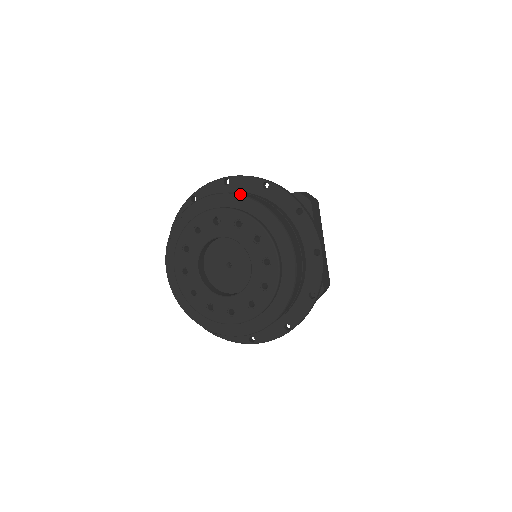
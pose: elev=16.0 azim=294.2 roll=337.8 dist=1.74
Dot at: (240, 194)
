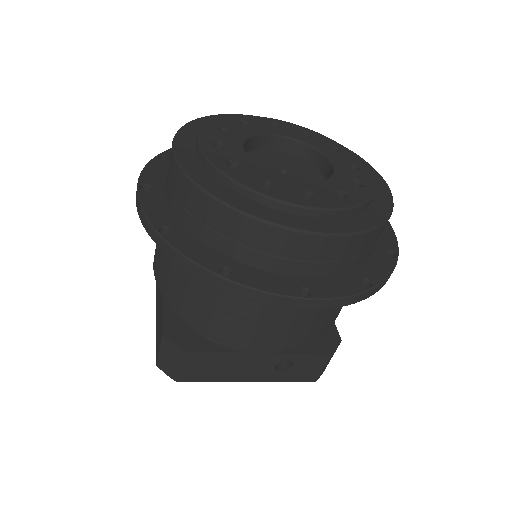
Dot at: occluded
